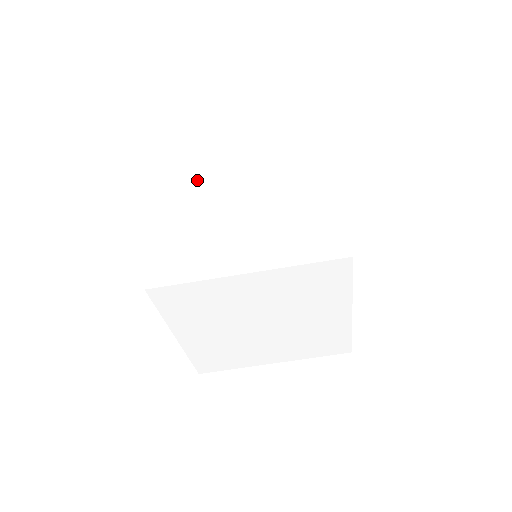
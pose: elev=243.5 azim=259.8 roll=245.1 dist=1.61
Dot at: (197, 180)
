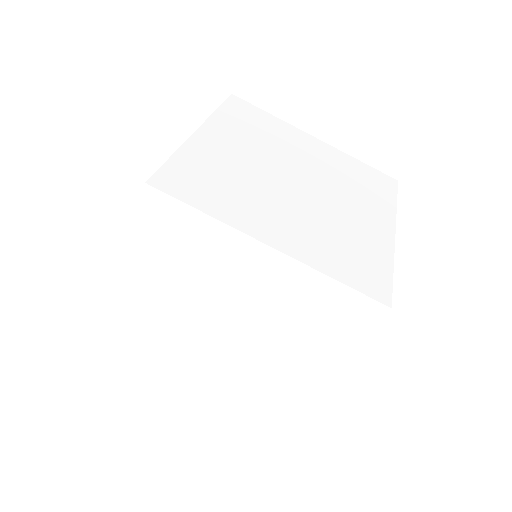
Dot at: (261, 136)
